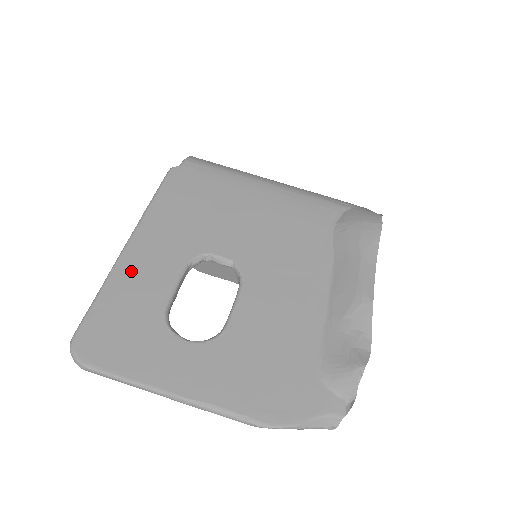
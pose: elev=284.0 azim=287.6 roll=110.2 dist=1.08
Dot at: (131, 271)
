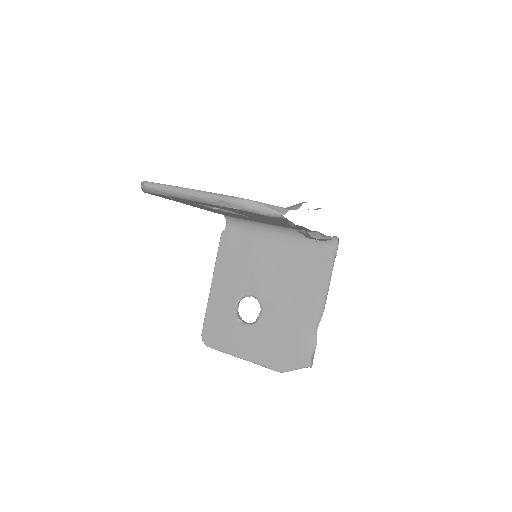
Dot at: occluded
